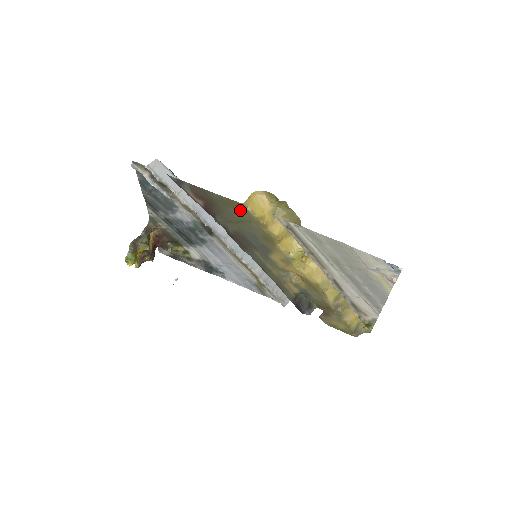
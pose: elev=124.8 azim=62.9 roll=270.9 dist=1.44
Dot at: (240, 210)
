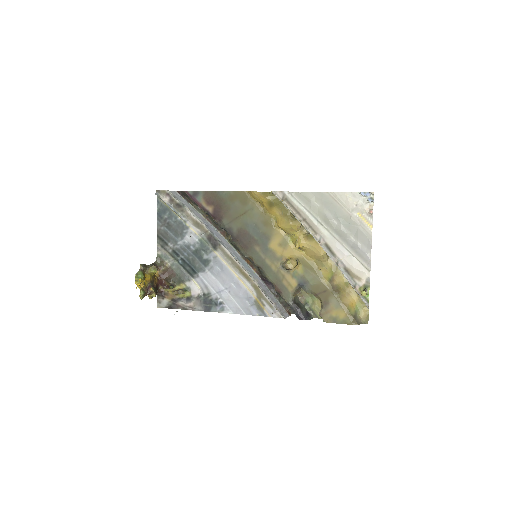
Dot at: (244, 200)
